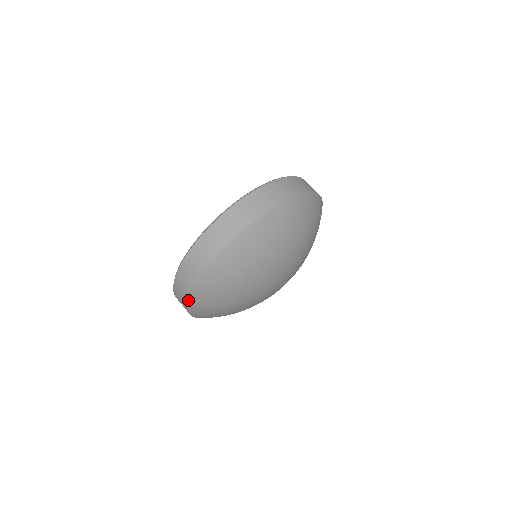
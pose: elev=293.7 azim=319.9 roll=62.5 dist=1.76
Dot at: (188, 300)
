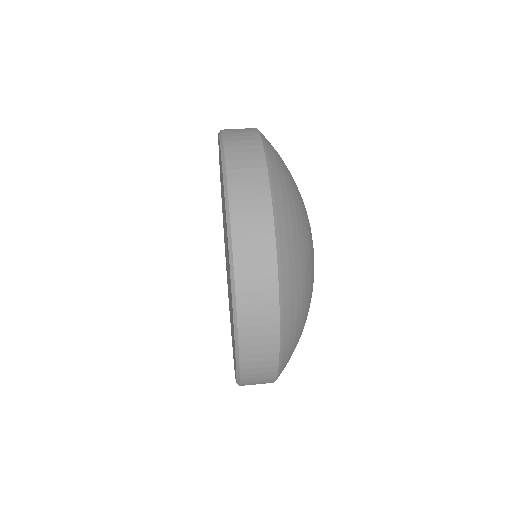
Dot at: occluded
